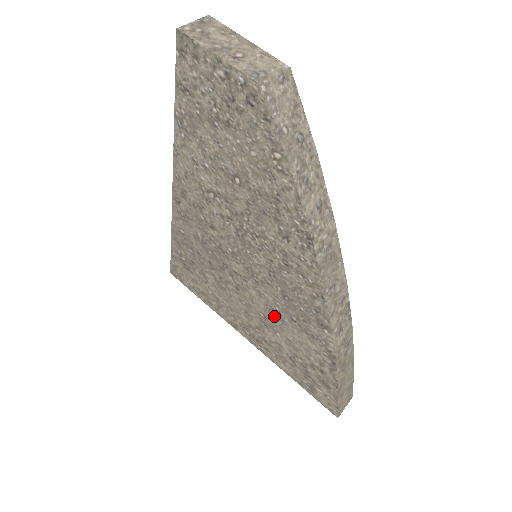
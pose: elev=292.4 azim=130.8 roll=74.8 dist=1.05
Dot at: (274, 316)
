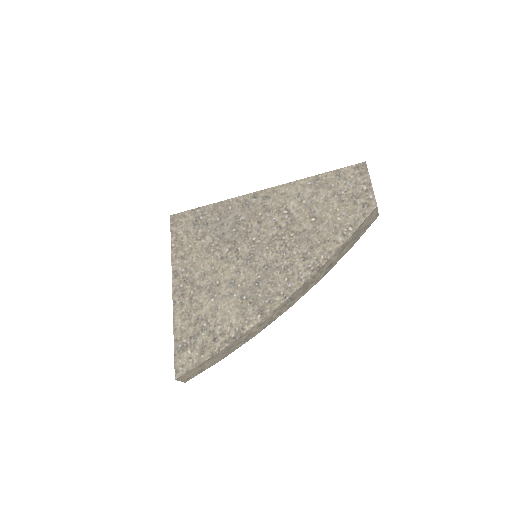
Dot at: (228, 288)
